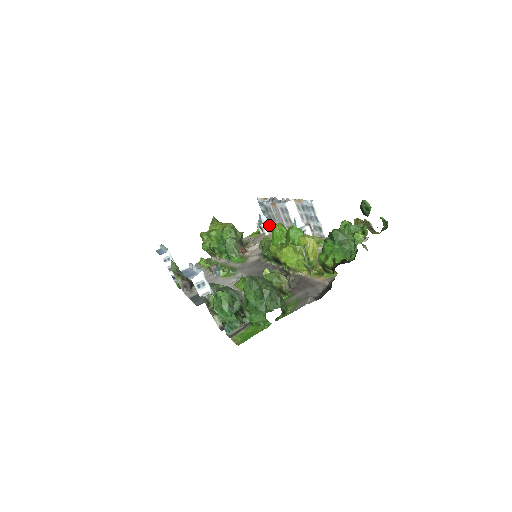
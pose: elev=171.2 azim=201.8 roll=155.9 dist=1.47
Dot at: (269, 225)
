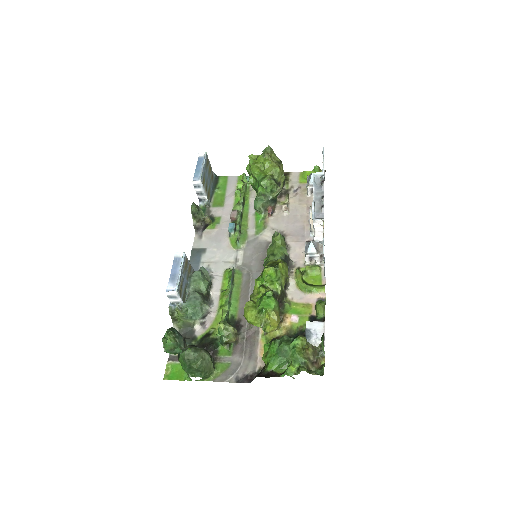
Dot at: occluded
